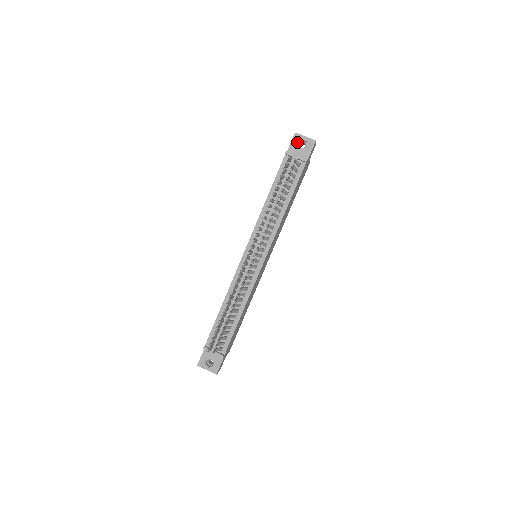
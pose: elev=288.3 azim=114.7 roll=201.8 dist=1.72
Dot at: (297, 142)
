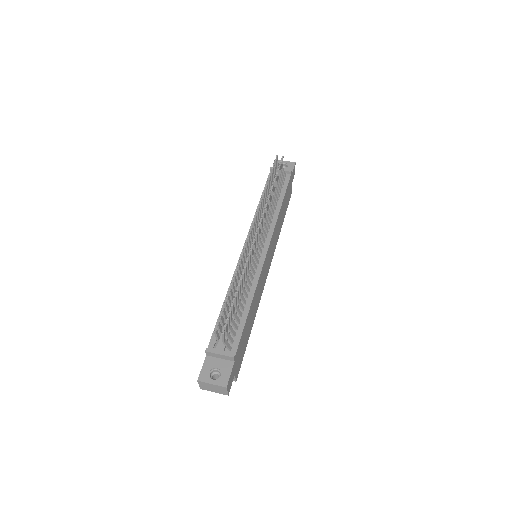
Dot at: occluded
